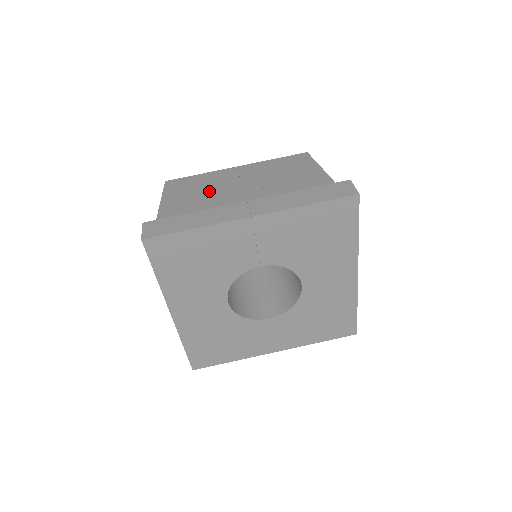
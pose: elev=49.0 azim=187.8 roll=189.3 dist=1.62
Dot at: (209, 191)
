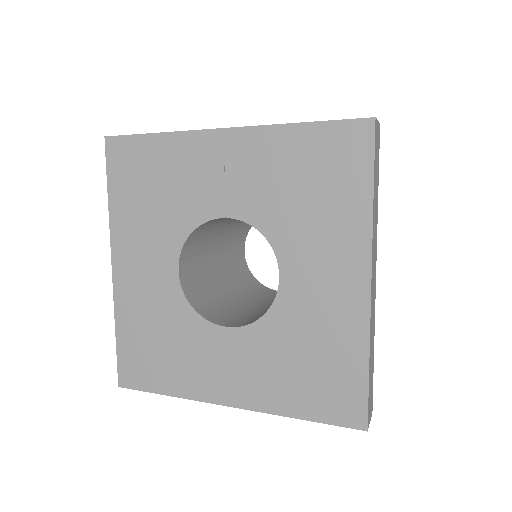
Dot at: occluded
